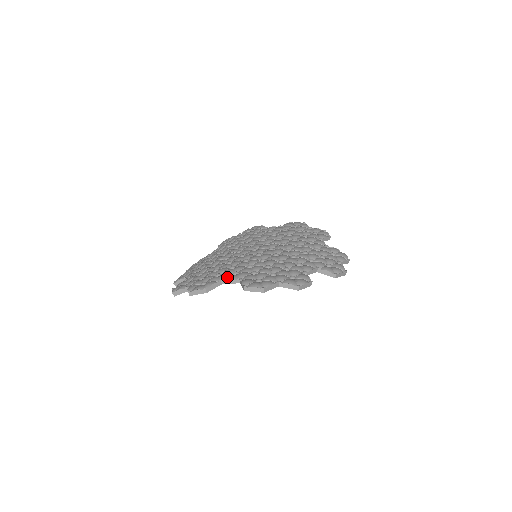
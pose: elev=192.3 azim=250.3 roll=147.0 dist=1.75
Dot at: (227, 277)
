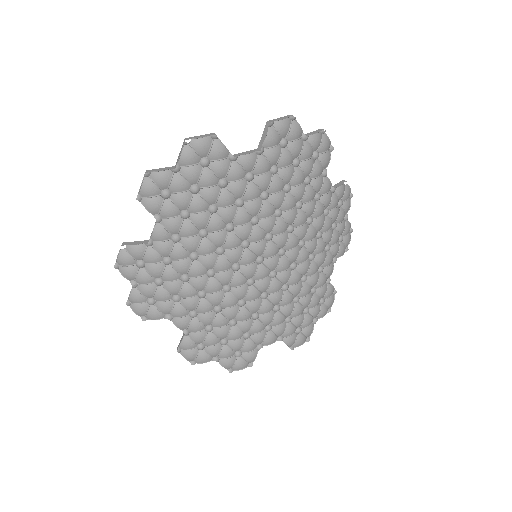
Dot at: (266, 343)
